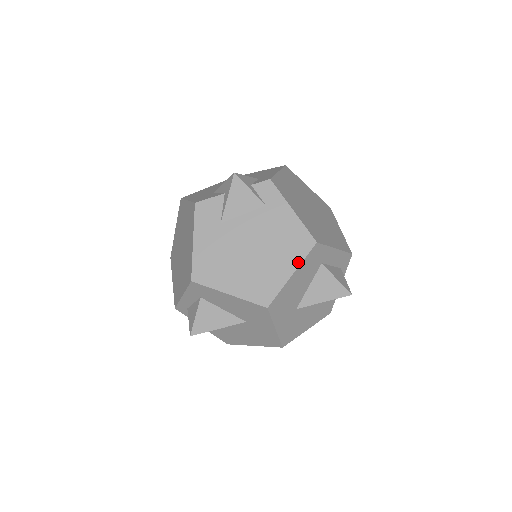
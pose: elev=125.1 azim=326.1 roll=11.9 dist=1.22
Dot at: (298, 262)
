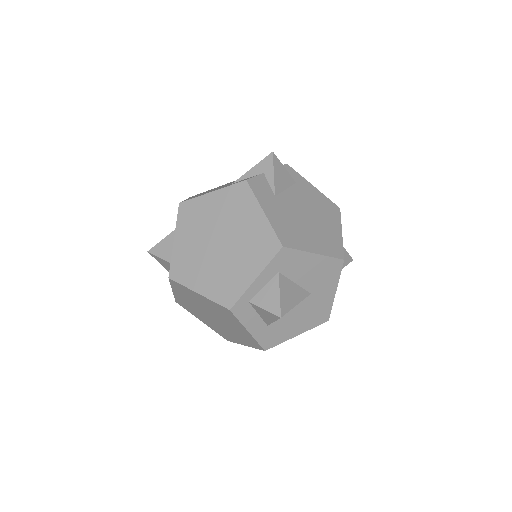
Dot at: (339, 223)
